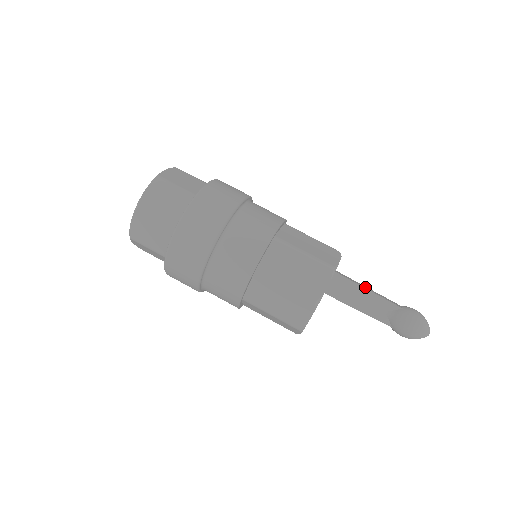
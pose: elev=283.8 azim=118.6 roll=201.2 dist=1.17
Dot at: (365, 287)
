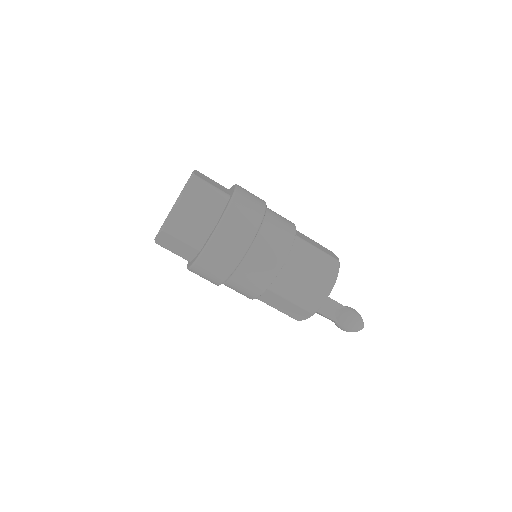
Dot at: occluded
